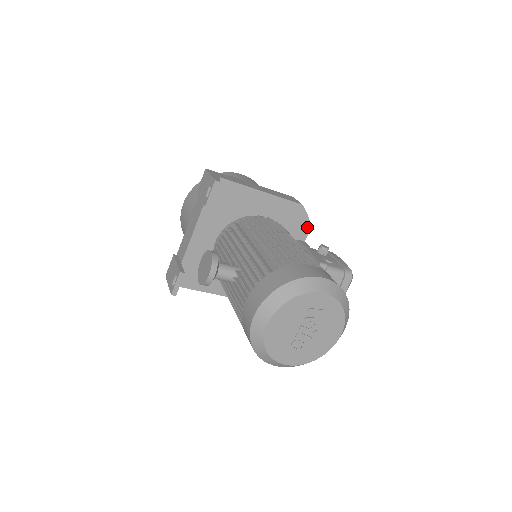
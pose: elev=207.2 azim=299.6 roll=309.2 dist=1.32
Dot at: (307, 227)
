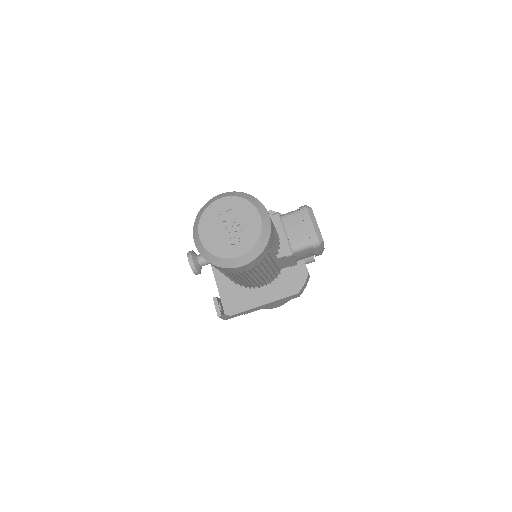
Dot at: occluded
